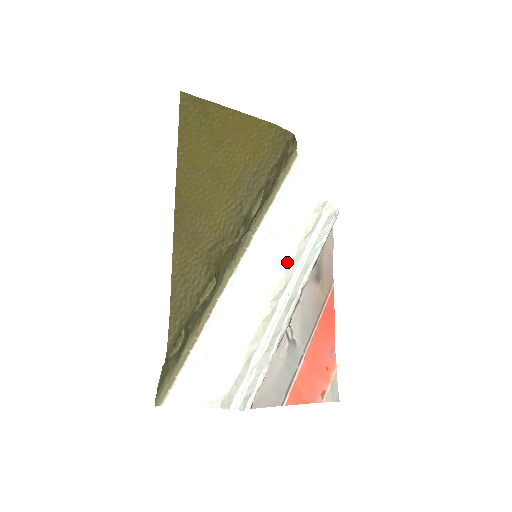
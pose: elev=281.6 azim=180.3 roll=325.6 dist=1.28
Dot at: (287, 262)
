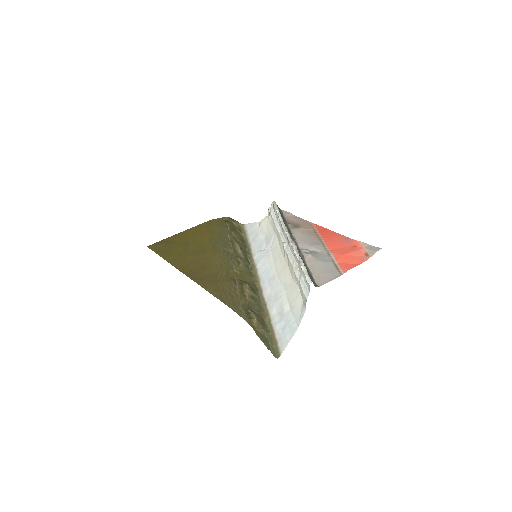
Dot at: (277, 243)
